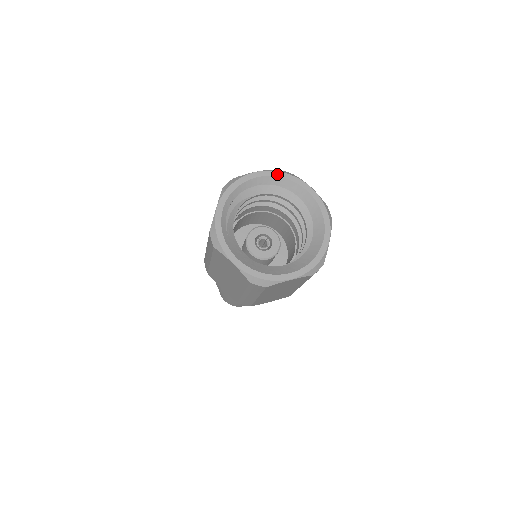
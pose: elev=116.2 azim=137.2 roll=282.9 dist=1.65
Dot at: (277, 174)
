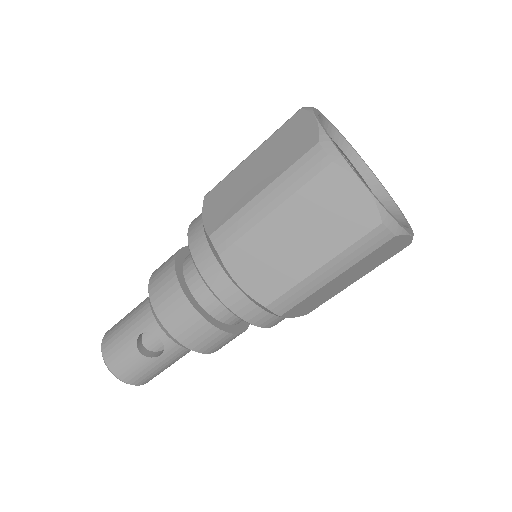
Dot at: (336, 129)
